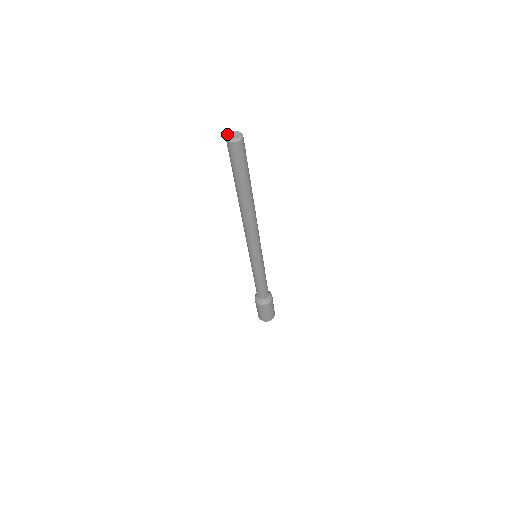
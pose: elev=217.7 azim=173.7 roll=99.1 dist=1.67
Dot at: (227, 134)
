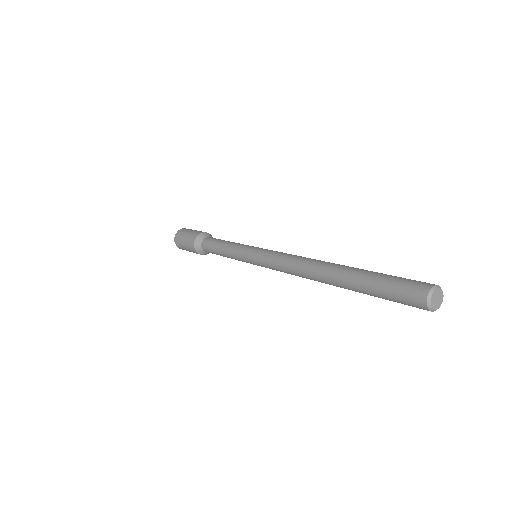
Dot at: (434, 292)
